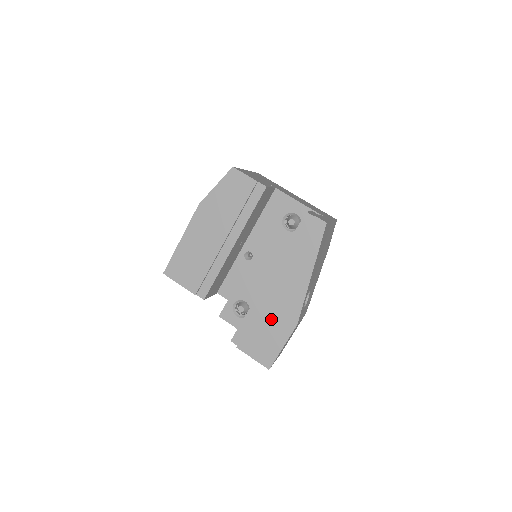
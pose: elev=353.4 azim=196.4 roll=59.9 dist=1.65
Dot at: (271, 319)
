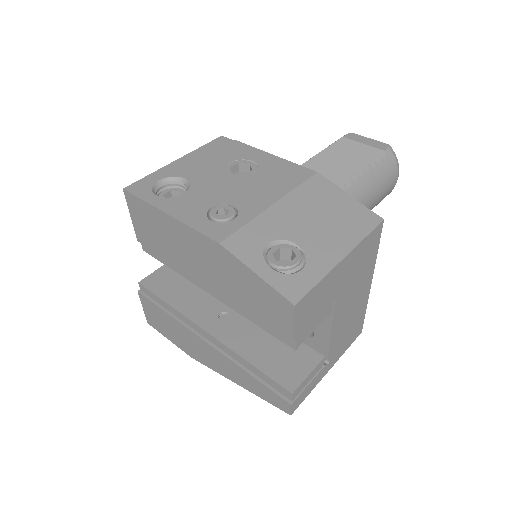
Dot at: (179, 332)
